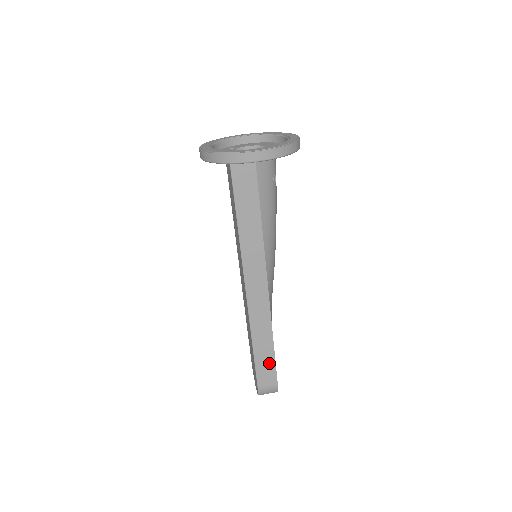
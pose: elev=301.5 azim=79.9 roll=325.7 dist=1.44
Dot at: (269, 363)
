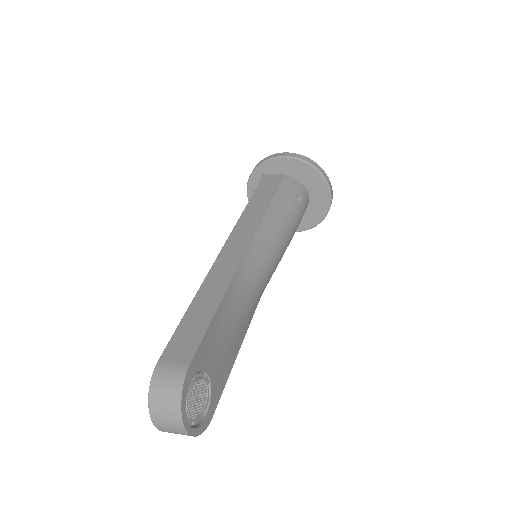
Dot at: (198, 328)
